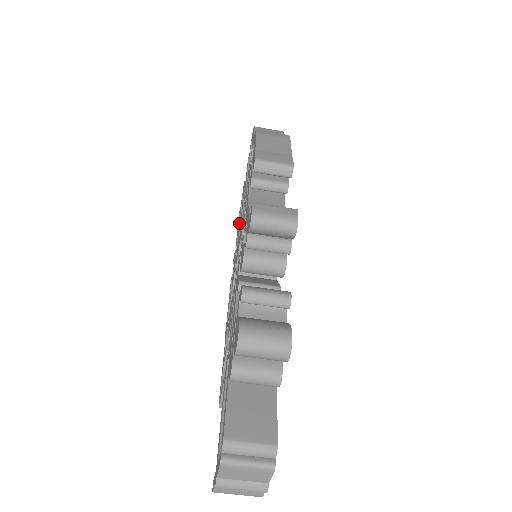
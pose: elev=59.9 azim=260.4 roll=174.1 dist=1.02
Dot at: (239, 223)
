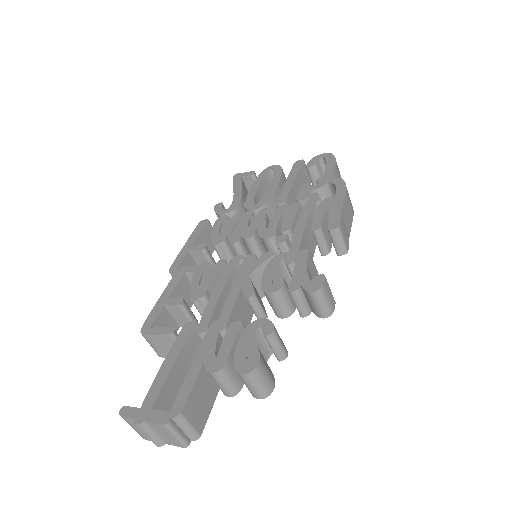
Dot at: (252, 196)
